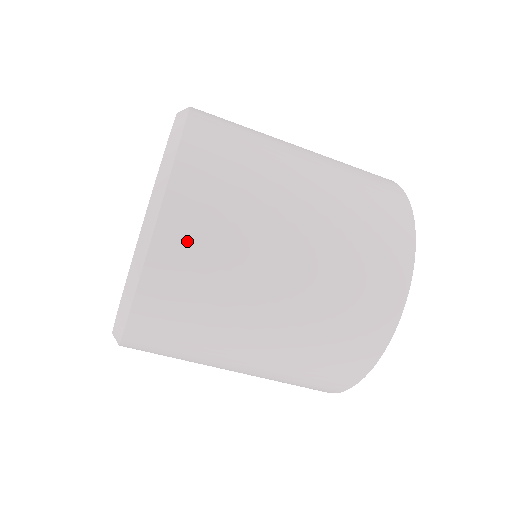
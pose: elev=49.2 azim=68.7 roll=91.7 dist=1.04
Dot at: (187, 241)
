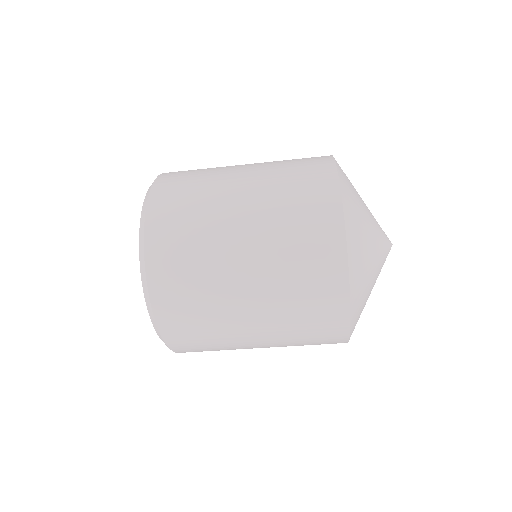
Dot at: (195, 351)
